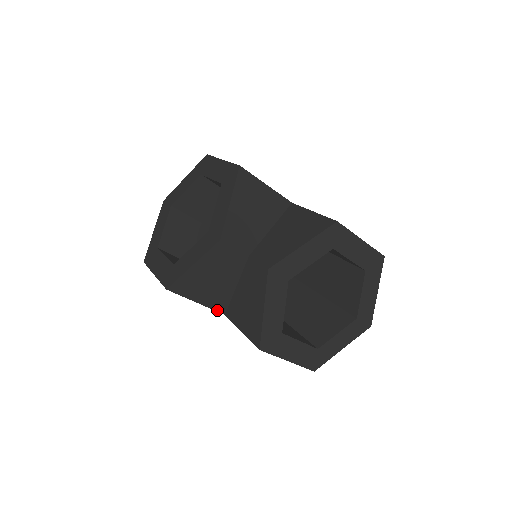
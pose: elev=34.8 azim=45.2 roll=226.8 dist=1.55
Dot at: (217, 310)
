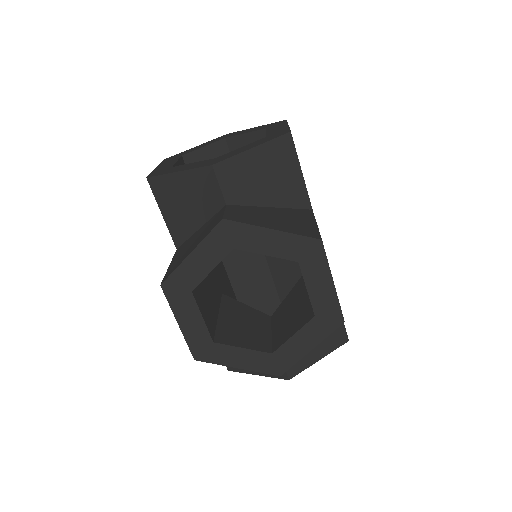
Dot at: occluded
